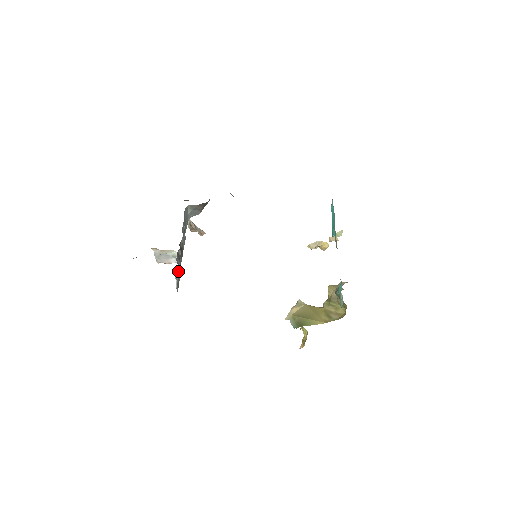
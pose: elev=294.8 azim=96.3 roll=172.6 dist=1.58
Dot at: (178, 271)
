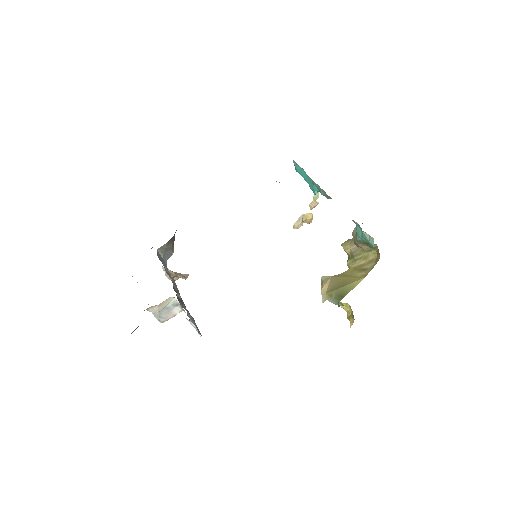
Dot at: (189, 315)
